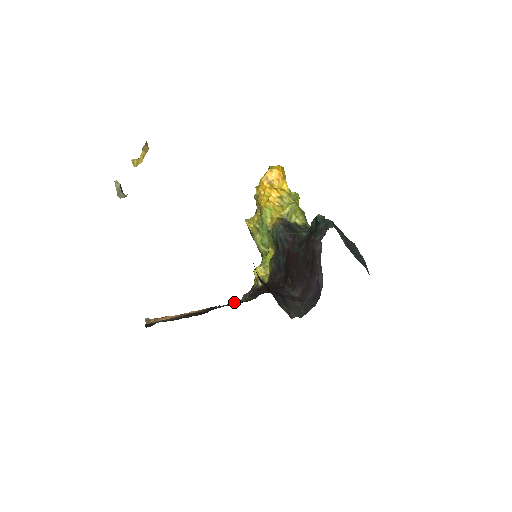
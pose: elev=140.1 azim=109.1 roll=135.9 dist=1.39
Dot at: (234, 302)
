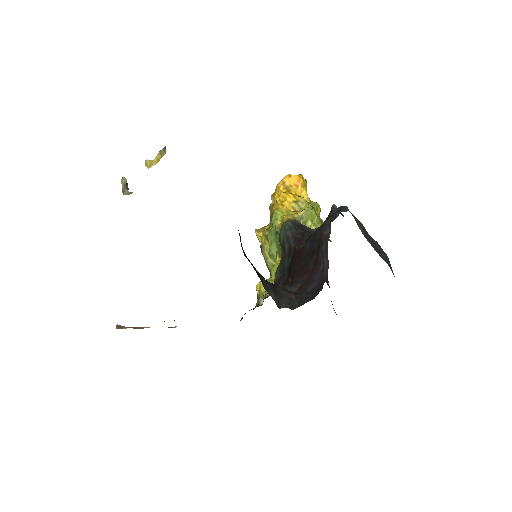
Dot at: occluded
